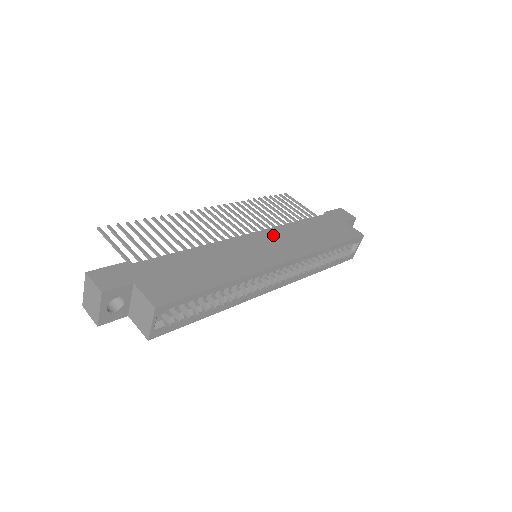
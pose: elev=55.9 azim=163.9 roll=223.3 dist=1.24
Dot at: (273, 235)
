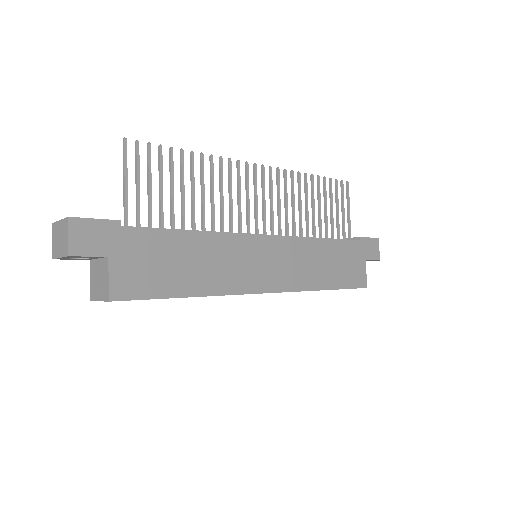
Dot at: (288, 248)
